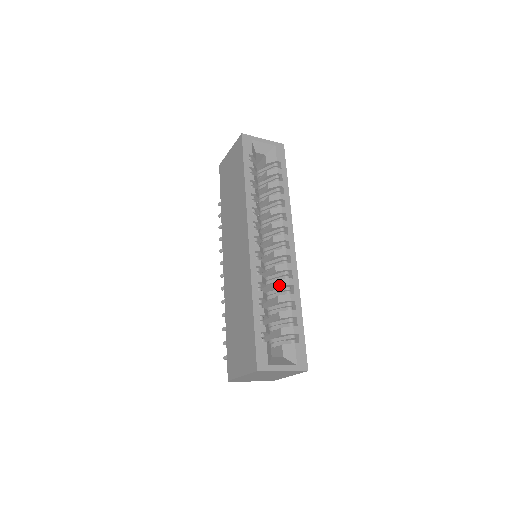
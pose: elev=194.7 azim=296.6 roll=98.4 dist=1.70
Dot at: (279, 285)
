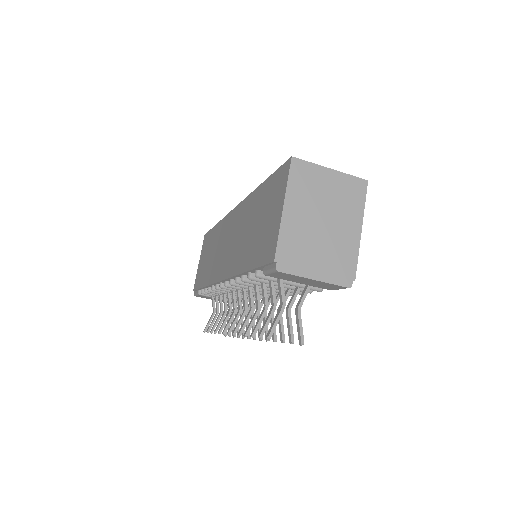
Dot at: occluded
